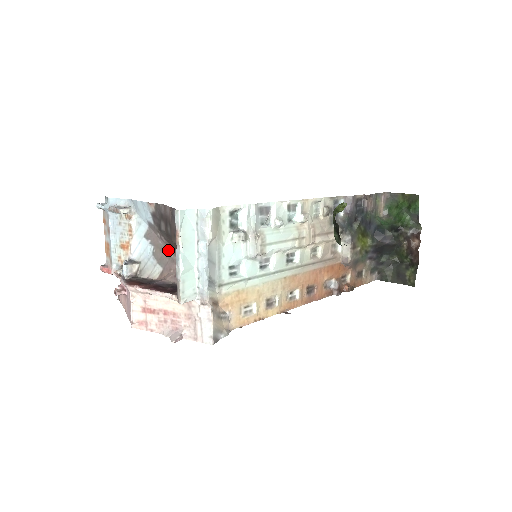
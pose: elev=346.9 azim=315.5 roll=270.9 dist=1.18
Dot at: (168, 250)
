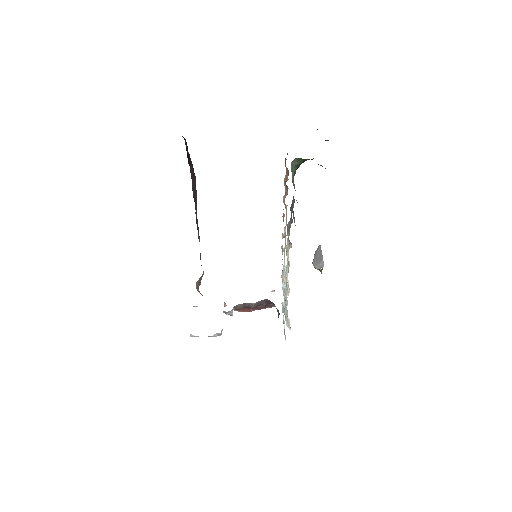
Dot at: occluded
